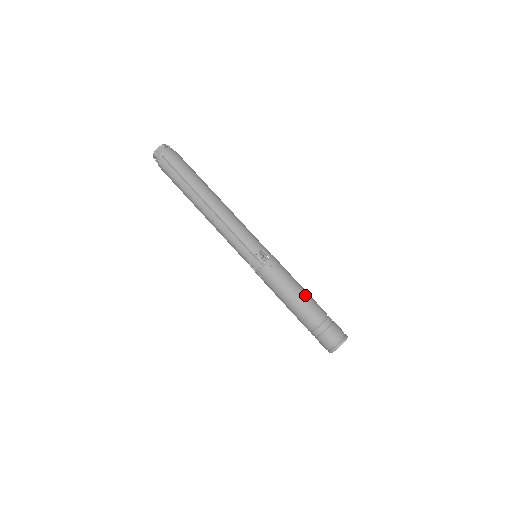
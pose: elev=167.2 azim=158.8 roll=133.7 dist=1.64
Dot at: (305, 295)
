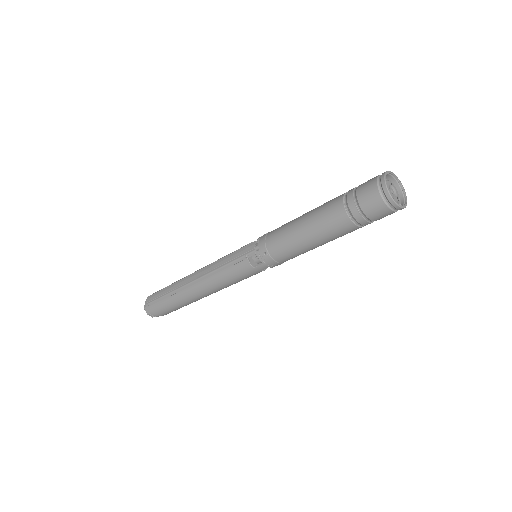
Dot at: occluded
